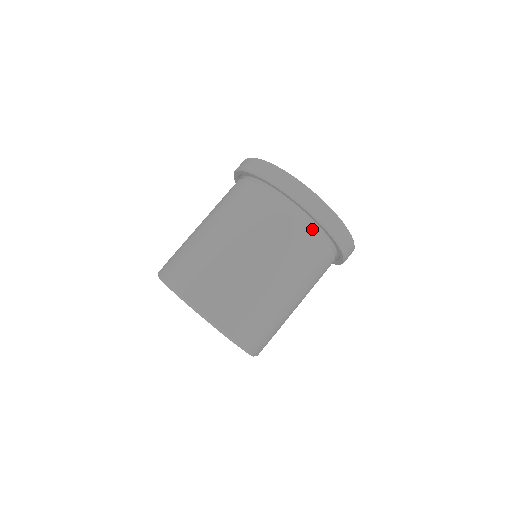
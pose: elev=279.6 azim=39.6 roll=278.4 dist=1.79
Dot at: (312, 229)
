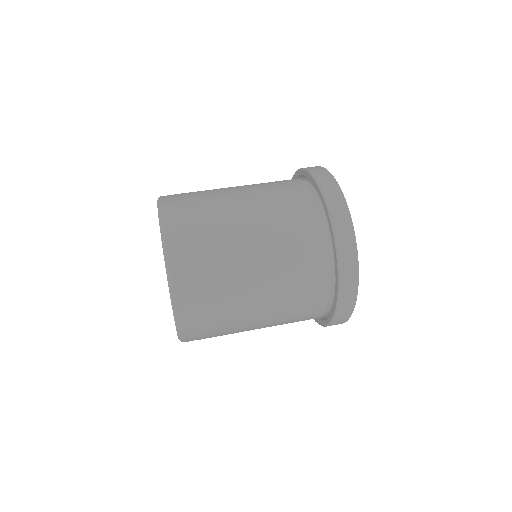
Dot at: (312, 200)
